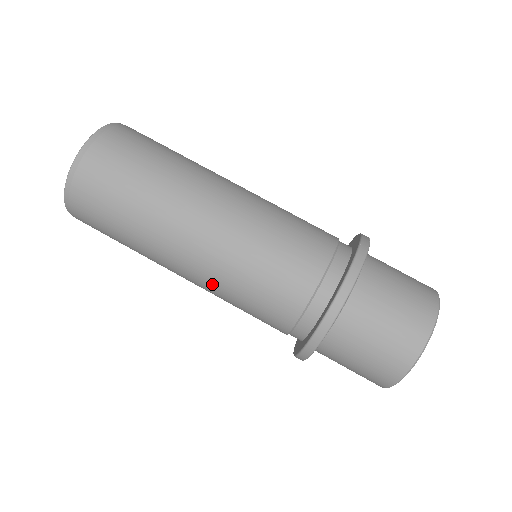
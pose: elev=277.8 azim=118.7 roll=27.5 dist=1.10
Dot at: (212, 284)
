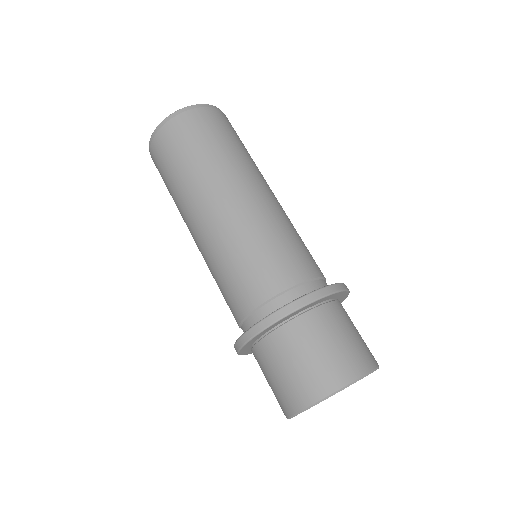
Dot at: (244, 222)
